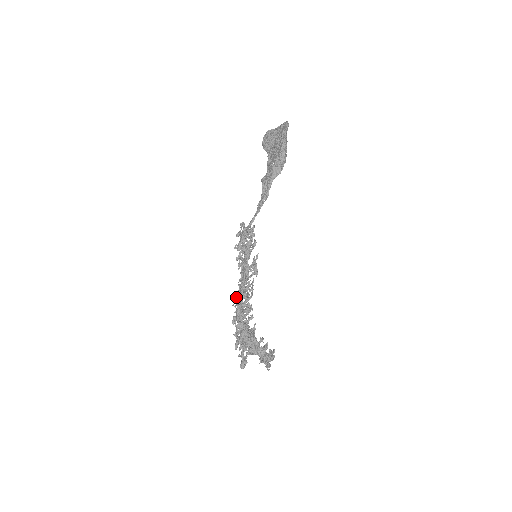
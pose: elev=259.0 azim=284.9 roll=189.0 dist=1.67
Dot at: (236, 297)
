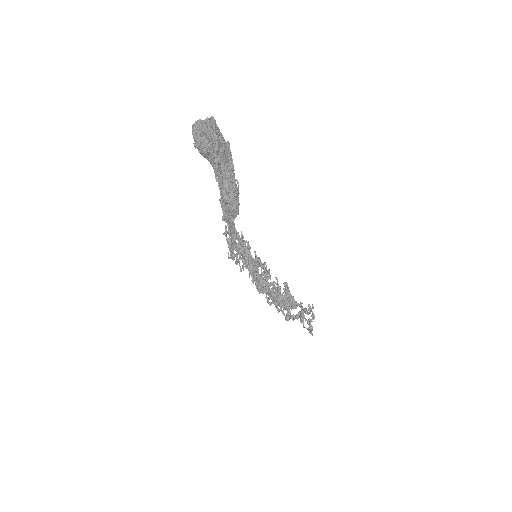
Dot at: occluded
